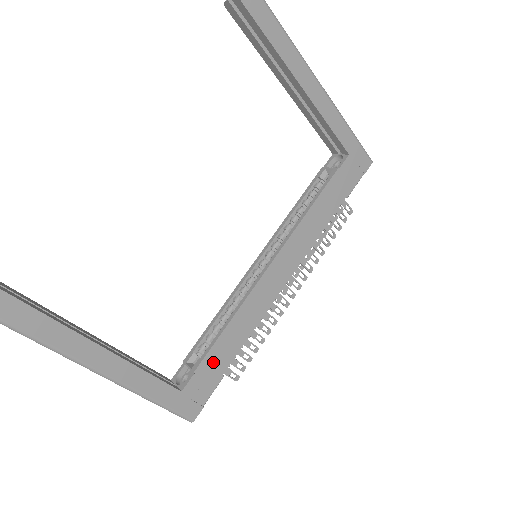
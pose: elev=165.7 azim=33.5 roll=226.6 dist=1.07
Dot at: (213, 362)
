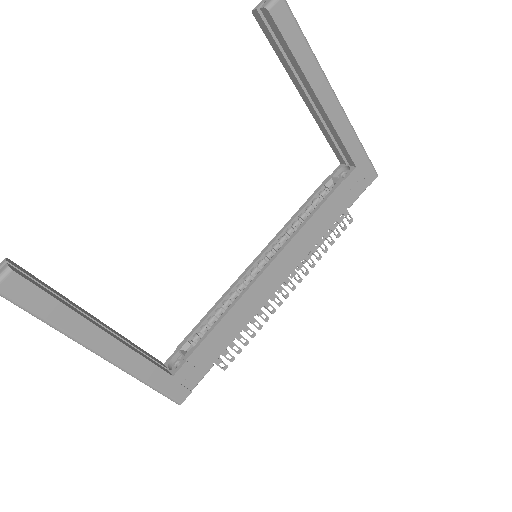
Dot at: (205, 352)
